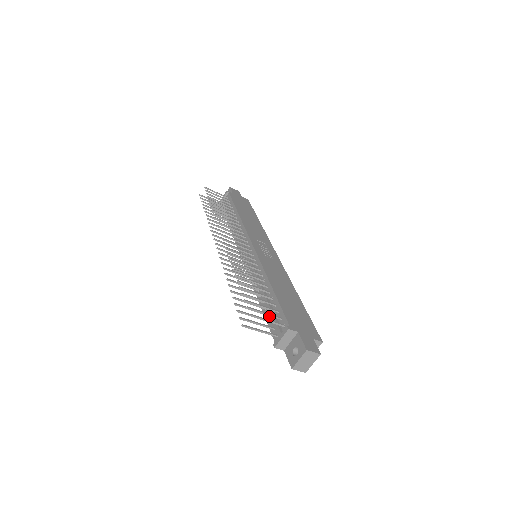
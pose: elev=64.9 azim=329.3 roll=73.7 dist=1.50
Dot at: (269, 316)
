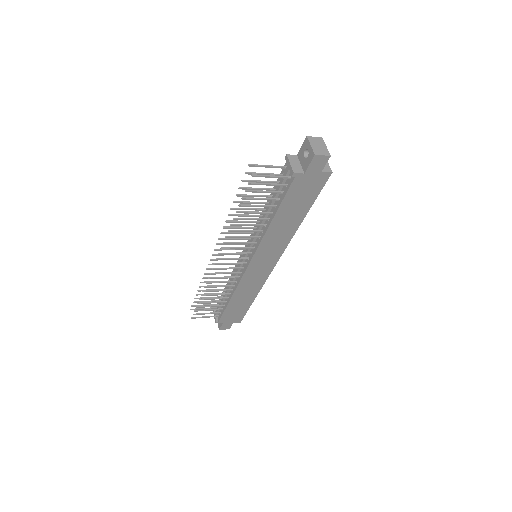
Dot at: (279, 197)
